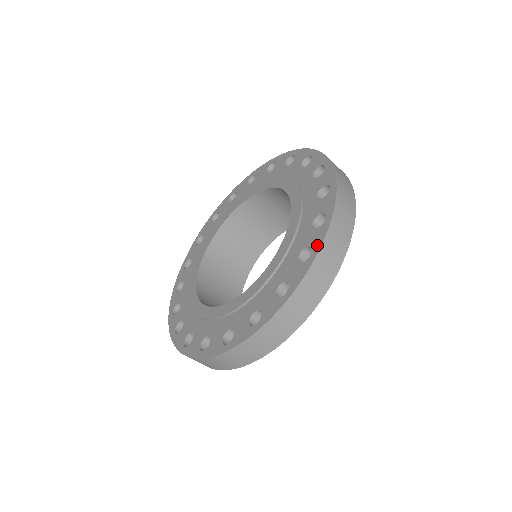
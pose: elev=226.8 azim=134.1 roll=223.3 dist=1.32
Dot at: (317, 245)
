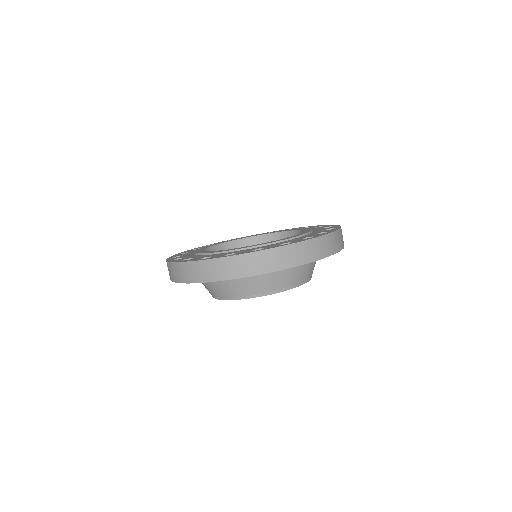
Dot at: (297, 241)
